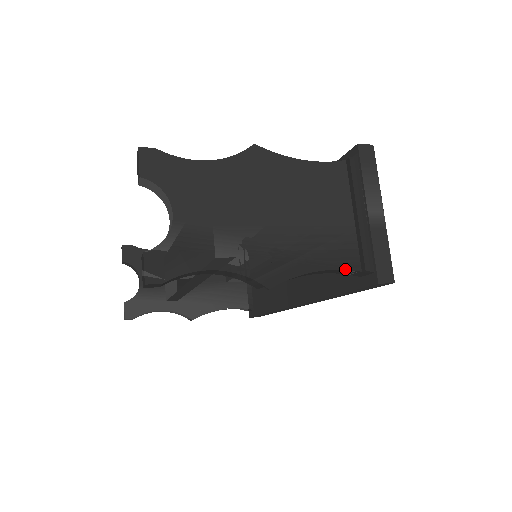
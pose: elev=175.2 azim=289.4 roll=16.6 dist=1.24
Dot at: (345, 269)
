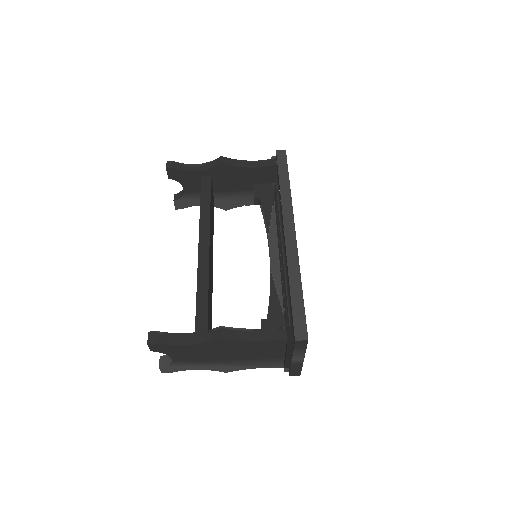
Dot at: occluded
